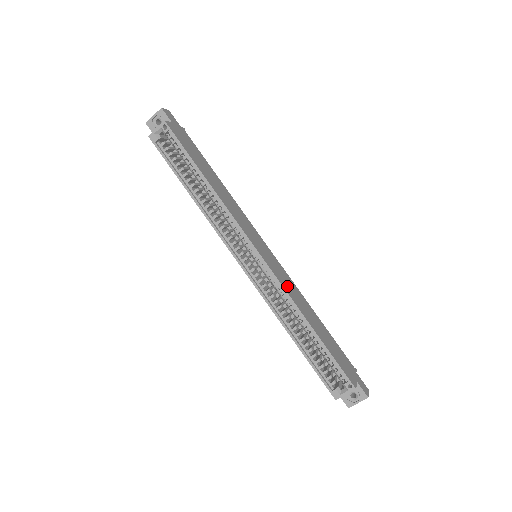
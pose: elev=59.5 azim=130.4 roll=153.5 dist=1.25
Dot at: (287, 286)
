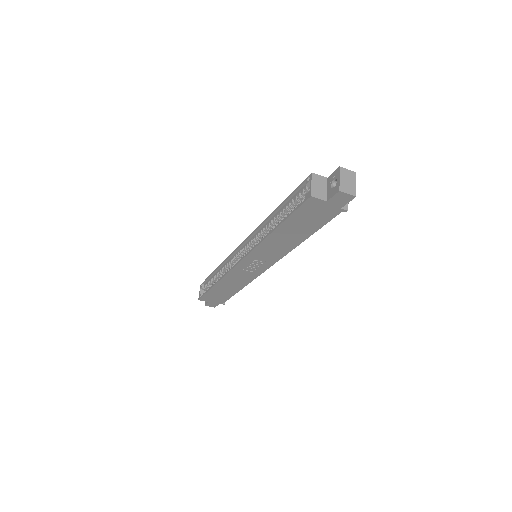
Dot at: occluded
